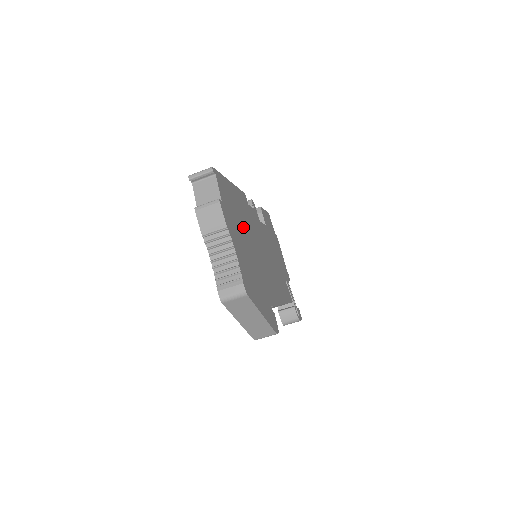
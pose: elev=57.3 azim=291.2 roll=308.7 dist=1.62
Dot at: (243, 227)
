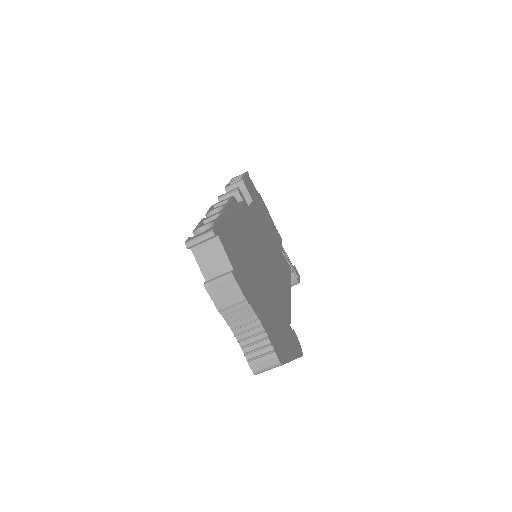
Dot at: (250, 261)
